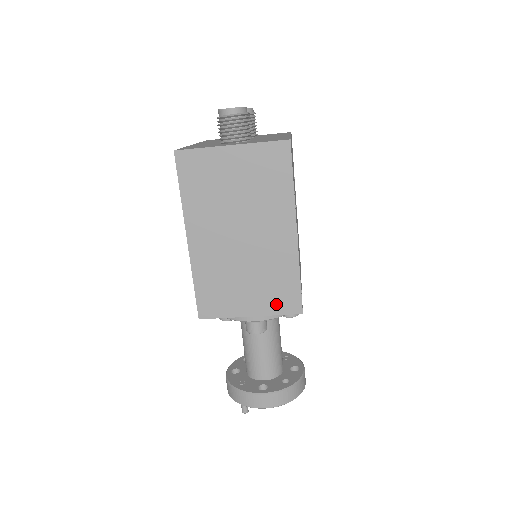
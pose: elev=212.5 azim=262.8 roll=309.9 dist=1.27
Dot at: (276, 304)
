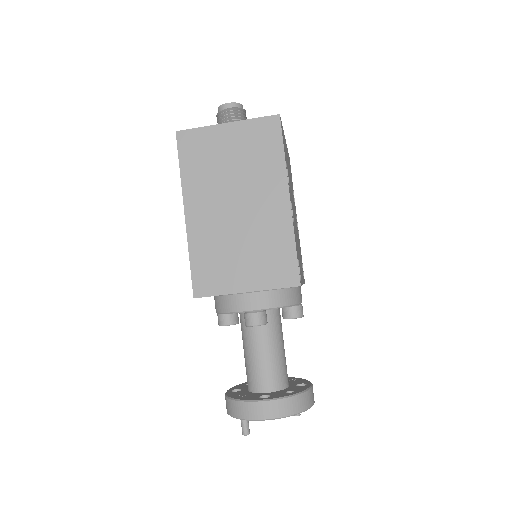
Dot at: (273, 277)
